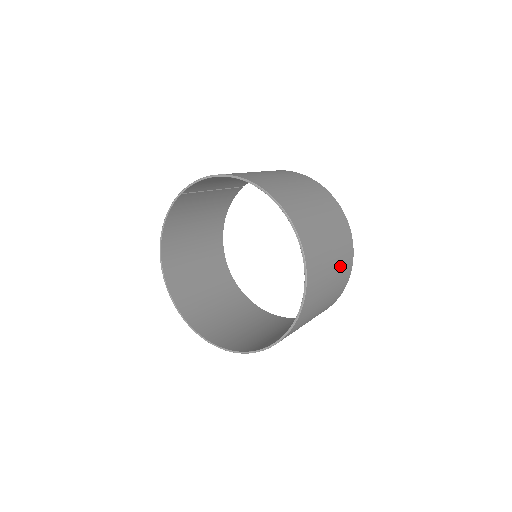
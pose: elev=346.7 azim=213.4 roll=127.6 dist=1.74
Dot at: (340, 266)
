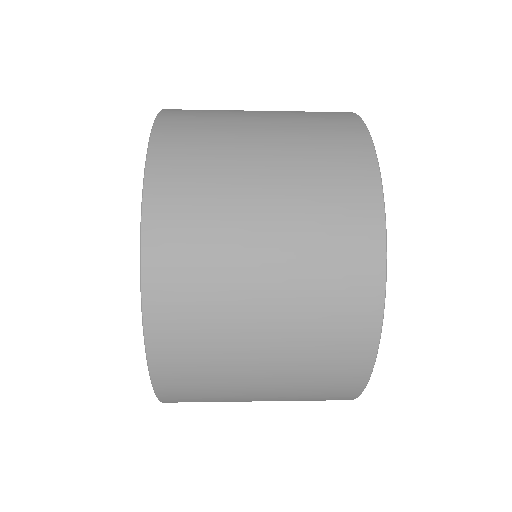
Dot at: (307, 189)
